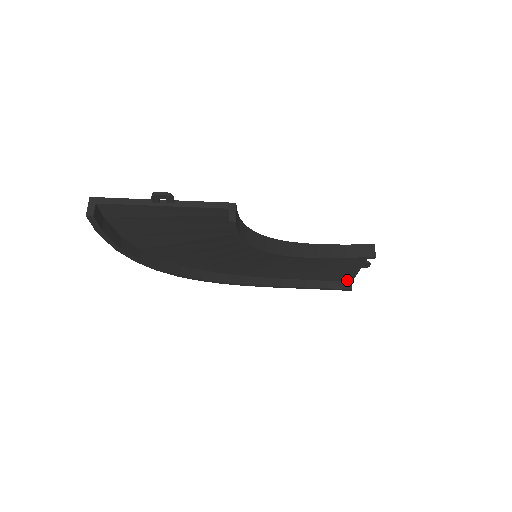
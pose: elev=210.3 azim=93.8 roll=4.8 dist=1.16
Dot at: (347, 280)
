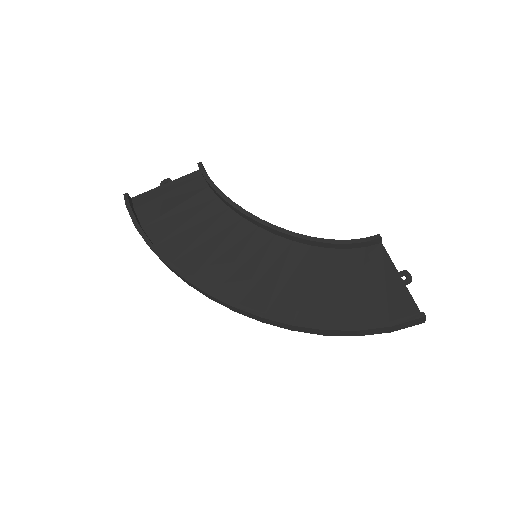
Dot at: (413, 314)
